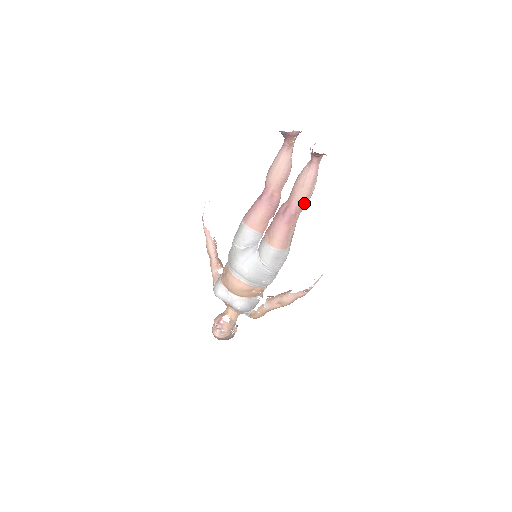
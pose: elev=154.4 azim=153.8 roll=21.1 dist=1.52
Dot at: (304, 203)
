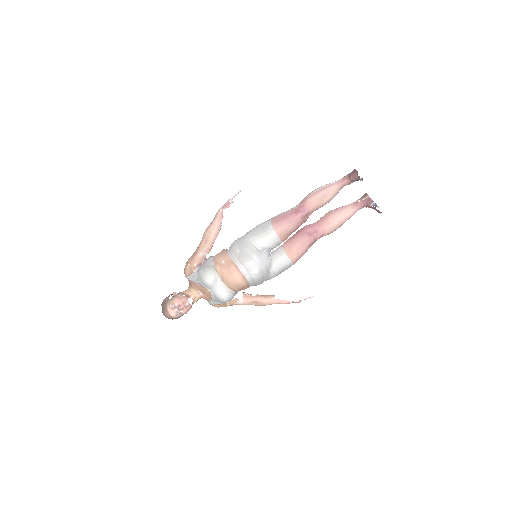
Dot at: (329, 233)
